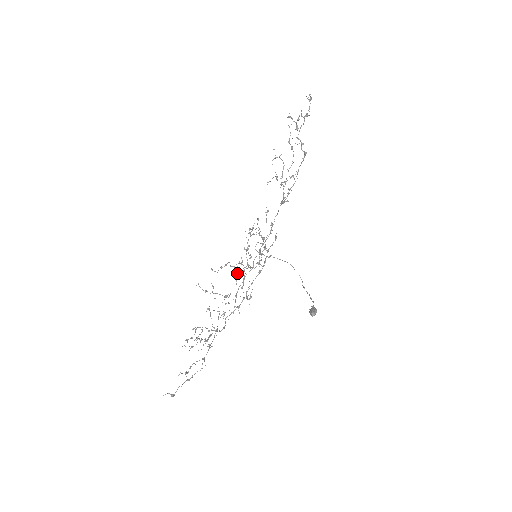
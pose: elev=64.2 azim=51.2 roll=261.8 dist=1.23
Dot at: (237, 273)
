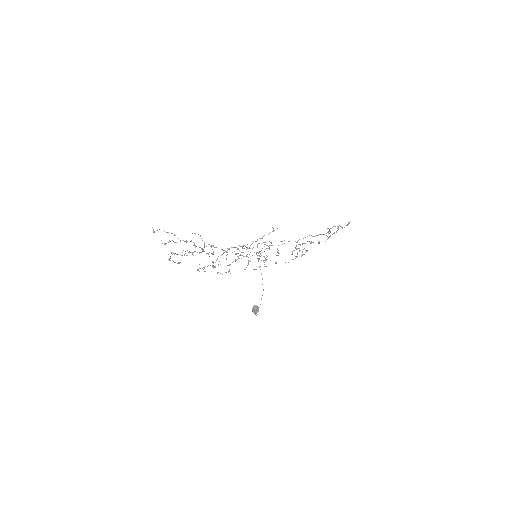
Dot at: occluded
